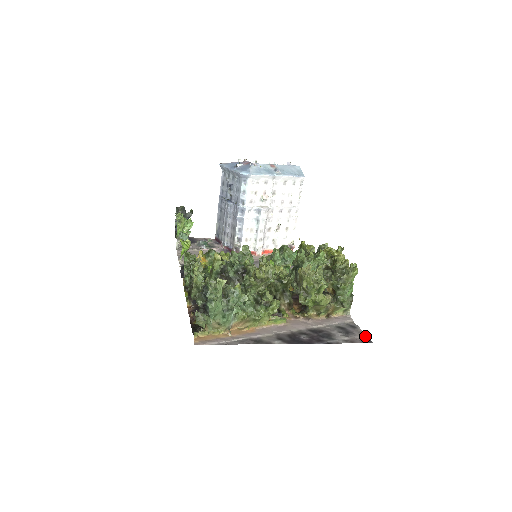
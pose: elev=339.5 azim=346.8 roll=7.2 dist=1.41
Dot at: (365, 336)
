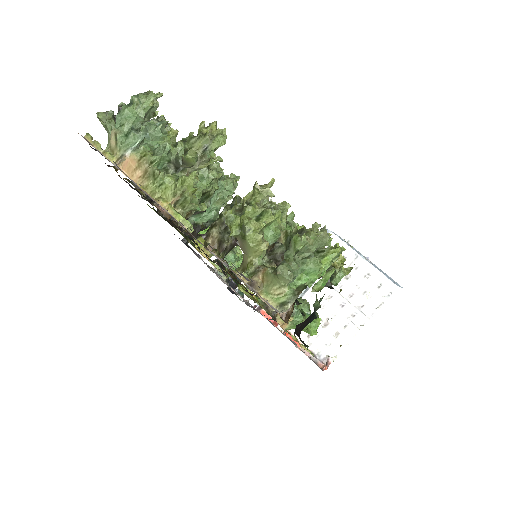
Dot at: occluded
